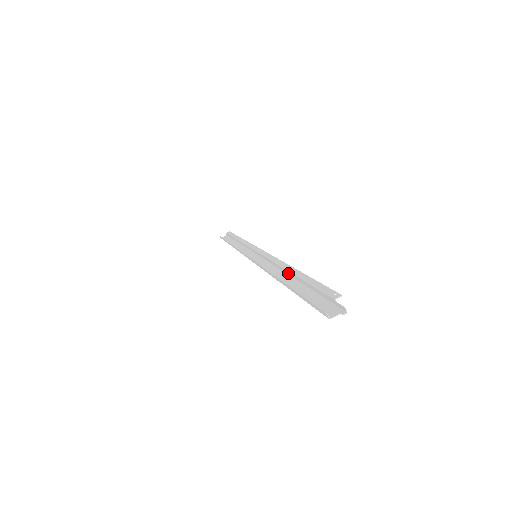
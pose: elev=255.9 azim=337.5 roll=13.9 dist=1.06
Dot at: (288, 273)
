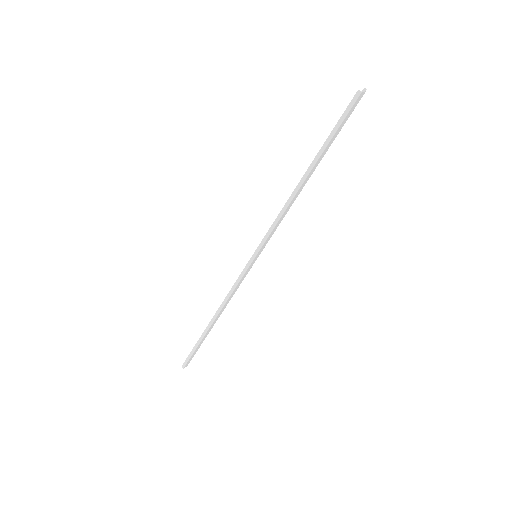
Dot at: (303, 183)
